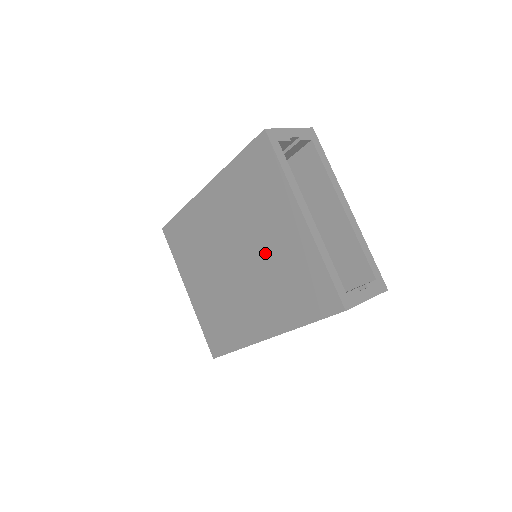
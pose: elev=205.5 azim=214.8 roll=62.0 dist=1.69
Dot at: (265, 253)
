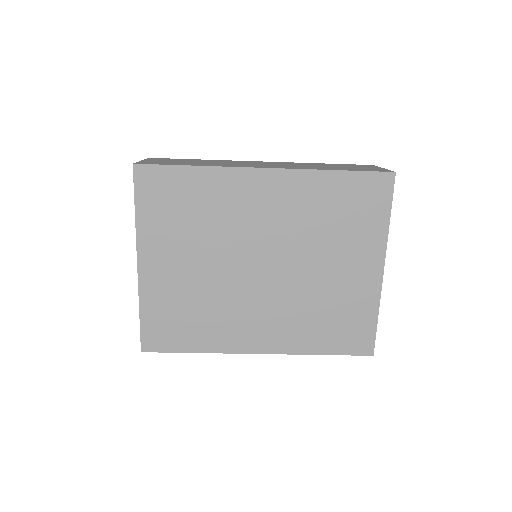
Dot at: (314, 278)
